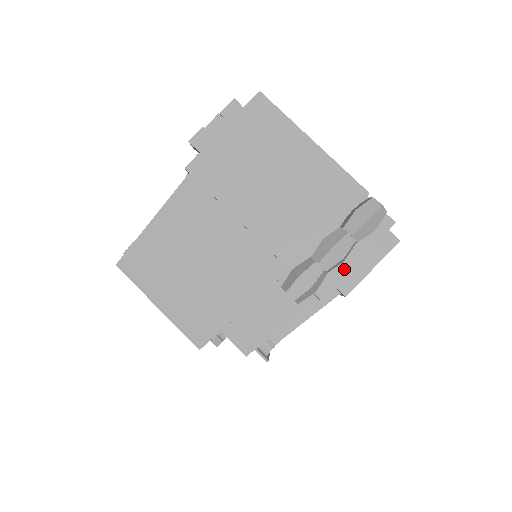
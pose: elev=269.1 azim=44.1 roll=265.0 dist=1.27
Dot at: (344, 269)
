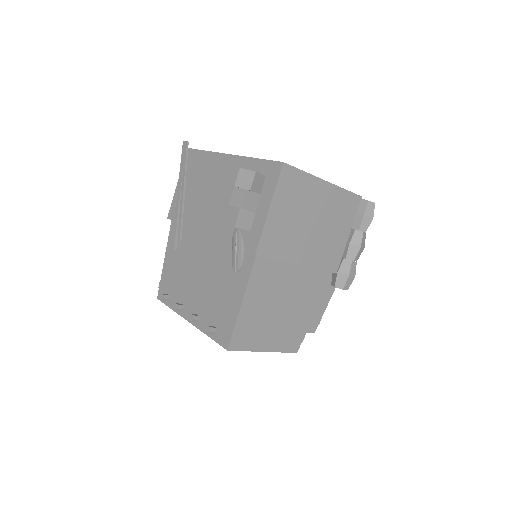
Dot at: occluded
